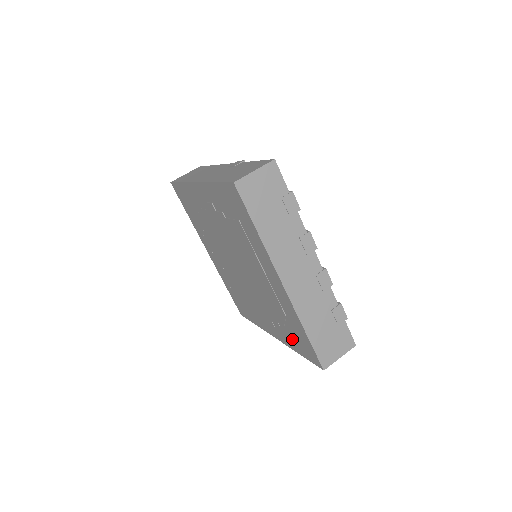
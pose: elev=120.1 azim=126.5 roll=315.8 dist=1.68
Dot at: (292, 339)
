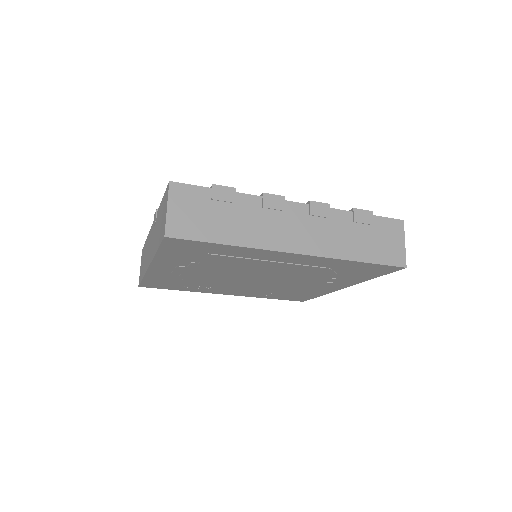
Dot at: (356, 276)
